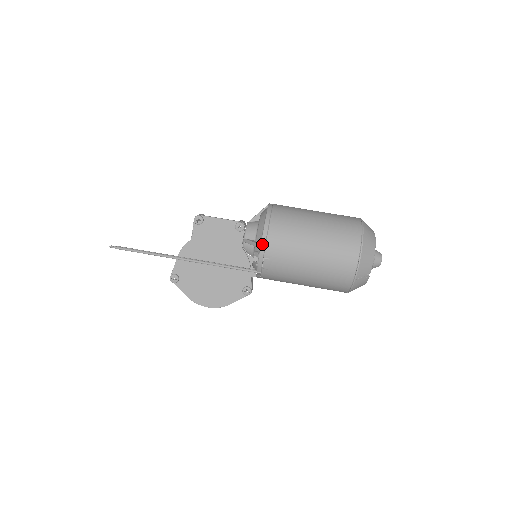
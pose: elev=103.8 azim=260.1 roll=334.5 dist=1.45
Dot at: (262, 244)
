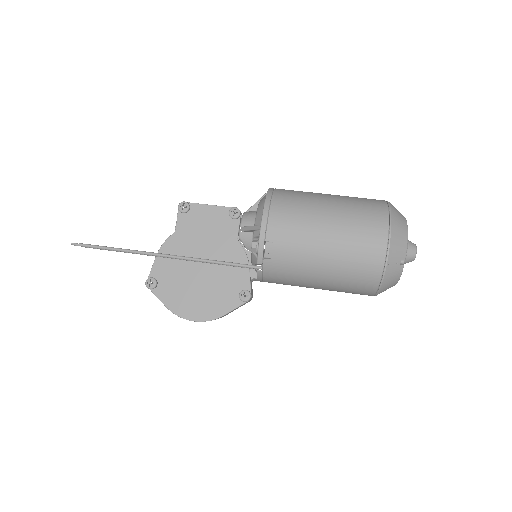
Dot at: (262, 223)
